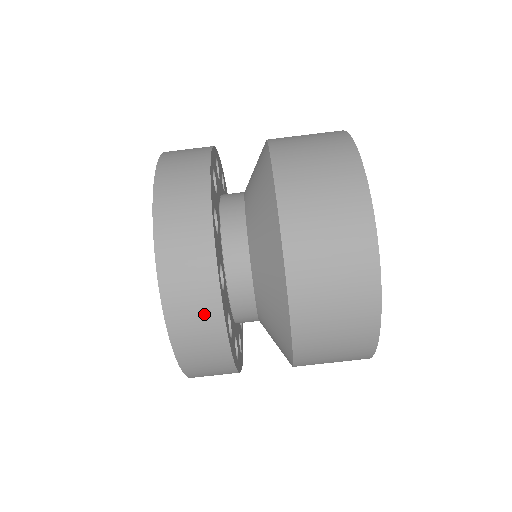
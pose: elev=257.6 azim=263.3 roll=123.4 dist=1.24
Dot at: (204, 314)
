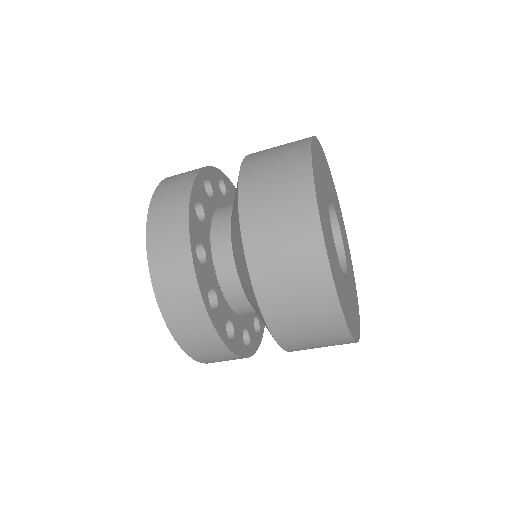
Dot at: occluded
